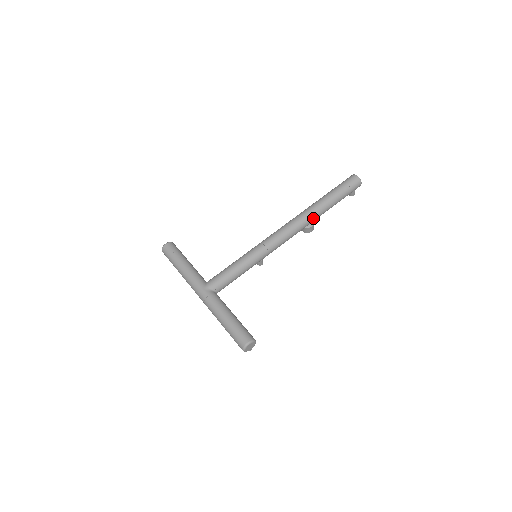
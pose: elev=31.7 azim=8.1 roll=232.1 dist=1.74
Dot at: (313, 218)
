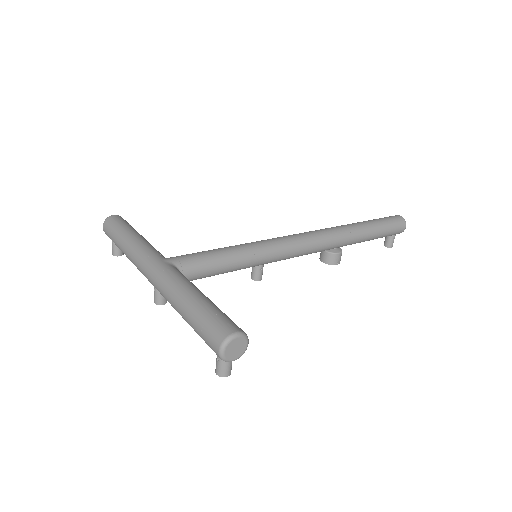
Dot at: (345, 237)
